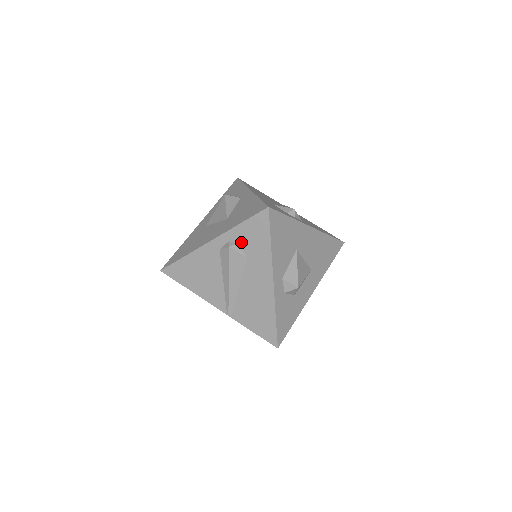
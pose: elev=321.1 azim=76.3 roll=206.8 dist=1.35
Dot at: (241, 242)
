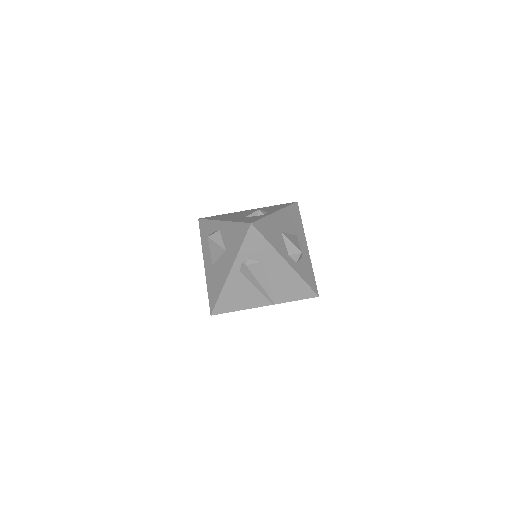
Dot at: (250, 256)
